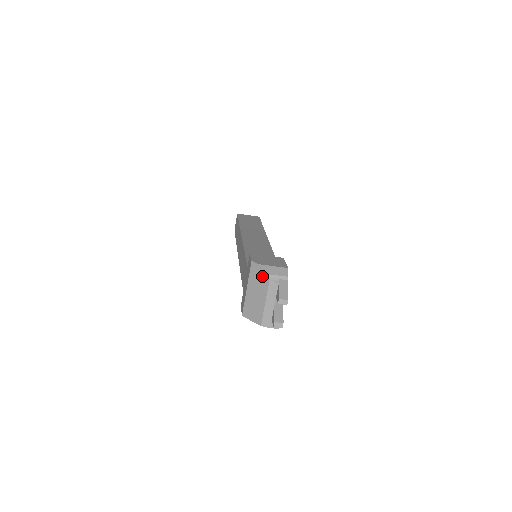
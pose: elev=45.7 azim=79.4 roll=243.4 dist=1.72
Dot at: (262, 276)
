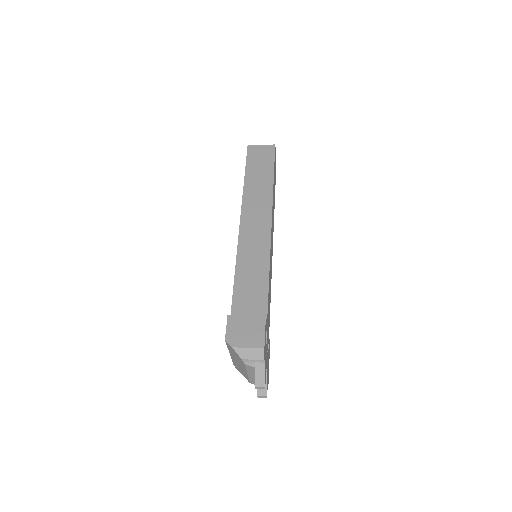
Dot at: (238, 357)
